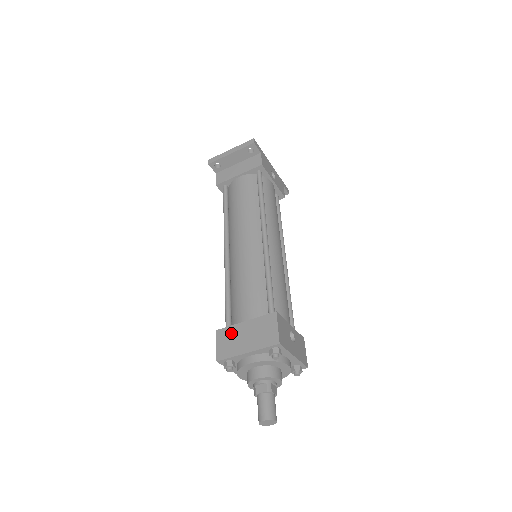
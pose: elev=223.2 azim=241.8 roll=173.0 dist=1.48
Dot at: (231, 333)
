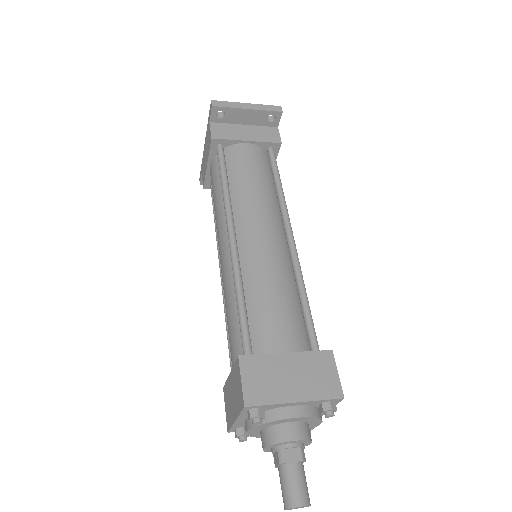
Dot at: (265, 366)
